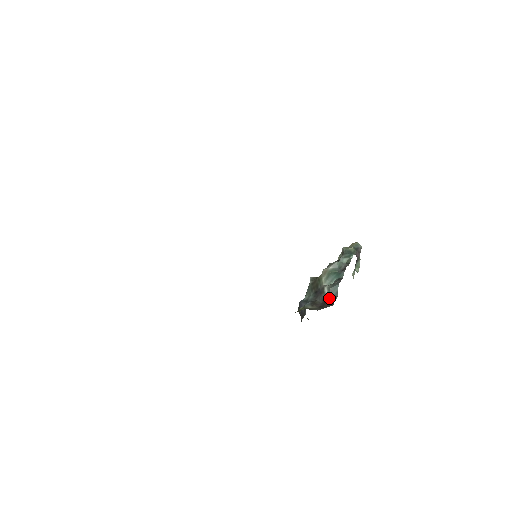
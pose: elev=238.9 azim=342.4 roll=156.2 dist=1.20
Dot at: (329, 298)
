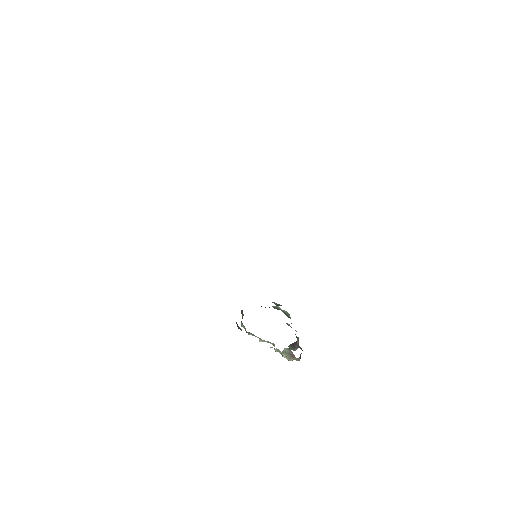
Dot at: occluded
